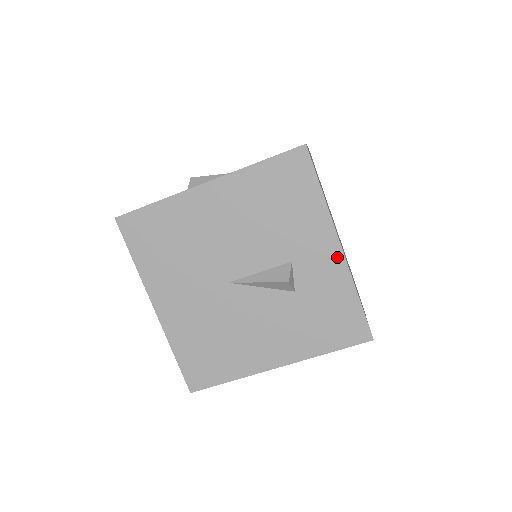
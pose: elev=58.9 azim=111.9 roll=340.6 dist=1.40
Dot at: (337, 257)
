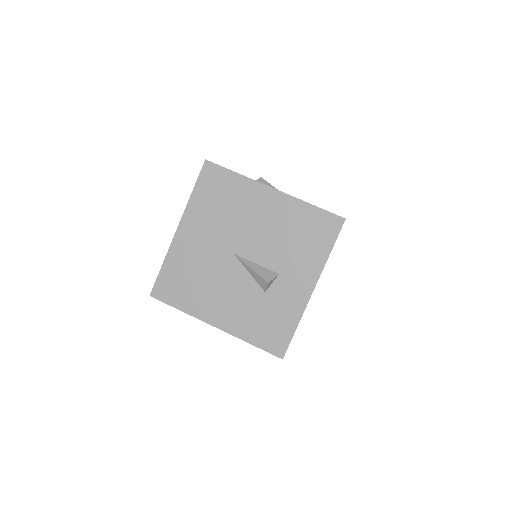
Dot at: (306, 294)
